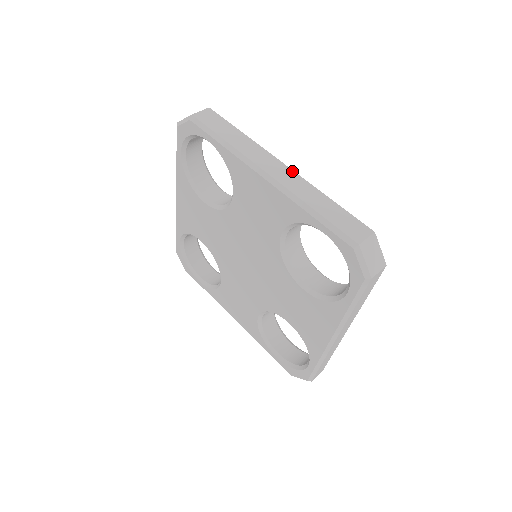
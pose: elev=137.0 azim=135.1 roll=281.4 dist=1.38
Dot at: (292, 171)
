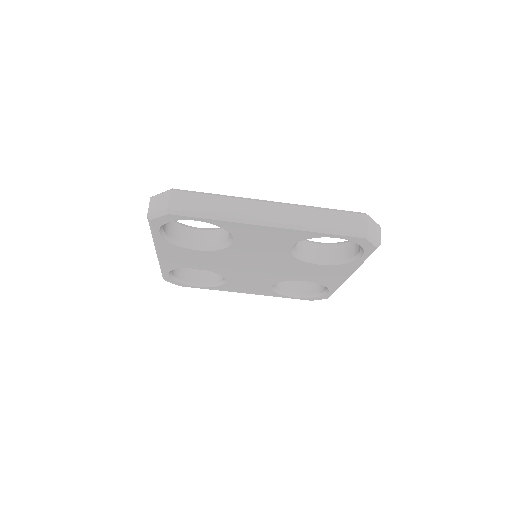
Dot at: (281, 205)
